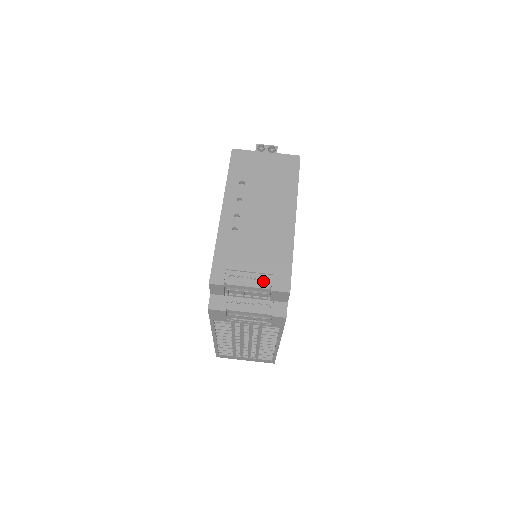
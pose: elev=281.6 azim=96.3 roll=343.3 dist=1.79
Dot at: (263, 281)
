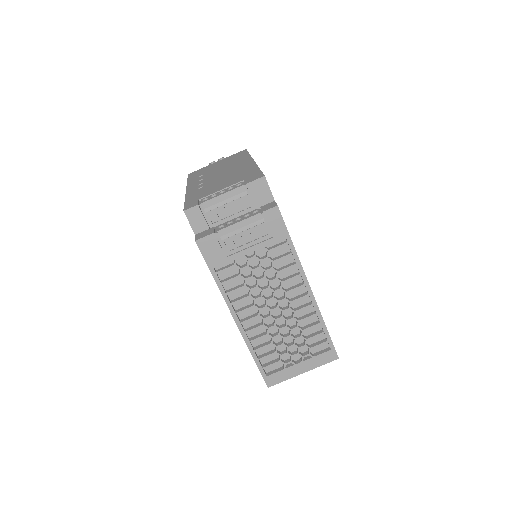
Dot at: occluded
